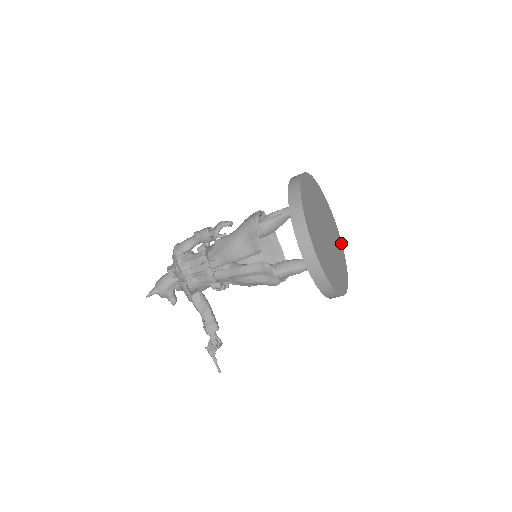
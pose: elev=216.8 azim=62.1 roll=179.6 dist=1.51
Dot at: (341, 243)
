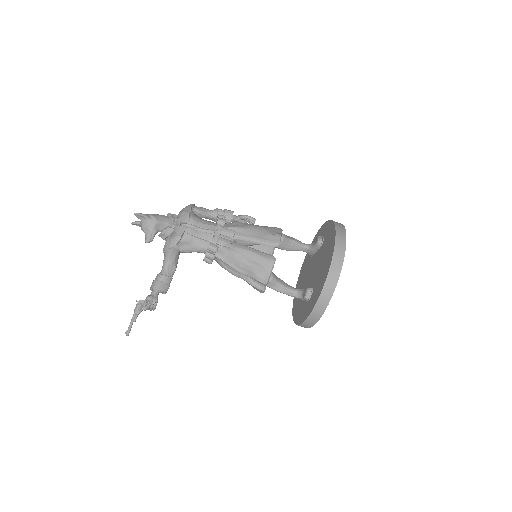
Dot at: occluded
